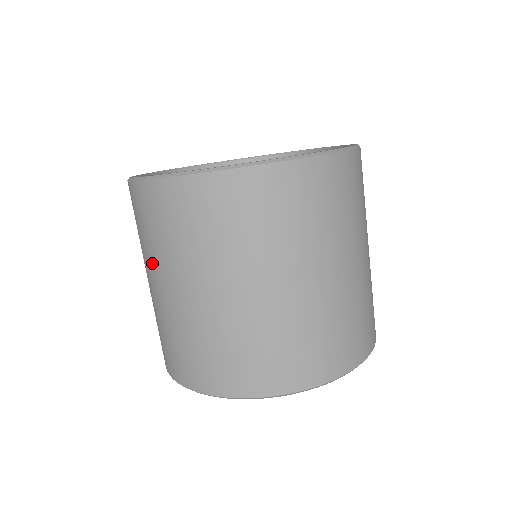
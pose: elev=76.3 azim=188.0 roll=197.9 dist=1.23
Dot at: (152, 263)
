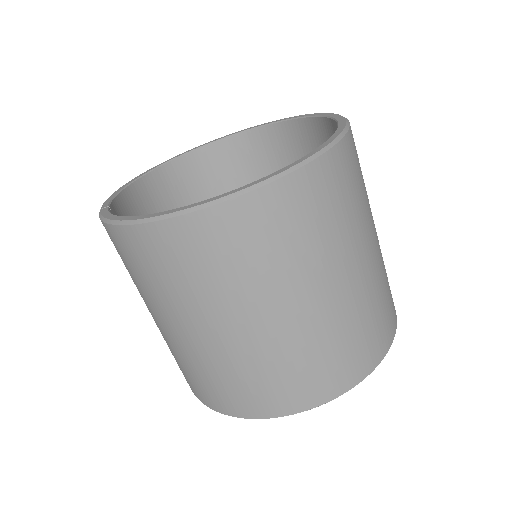
Dot at: (143, 298)
